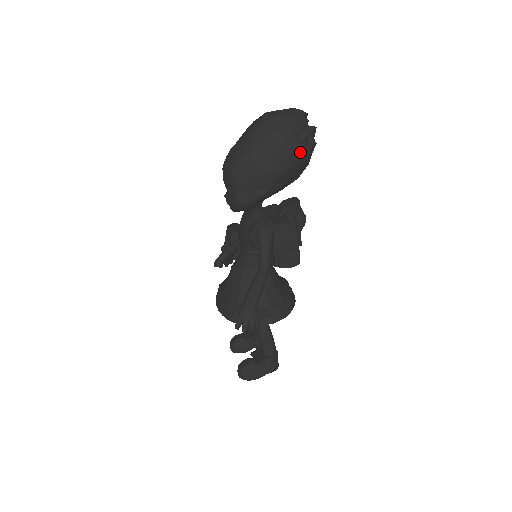
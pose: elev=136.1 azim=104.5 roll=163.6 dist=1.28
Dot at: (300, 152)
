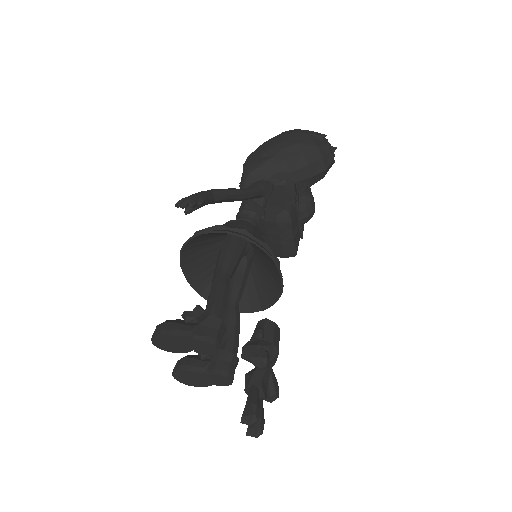
Dot at: (310, 139)
